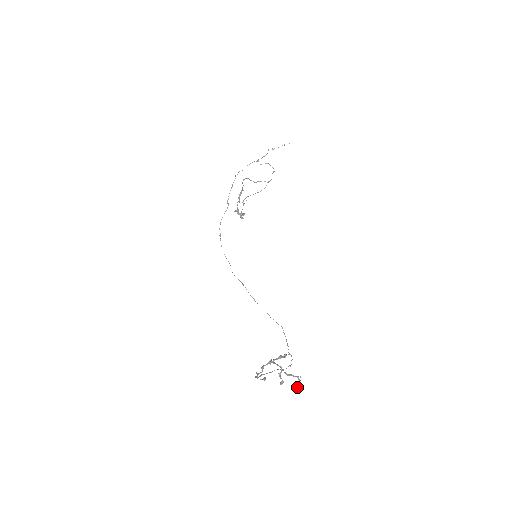
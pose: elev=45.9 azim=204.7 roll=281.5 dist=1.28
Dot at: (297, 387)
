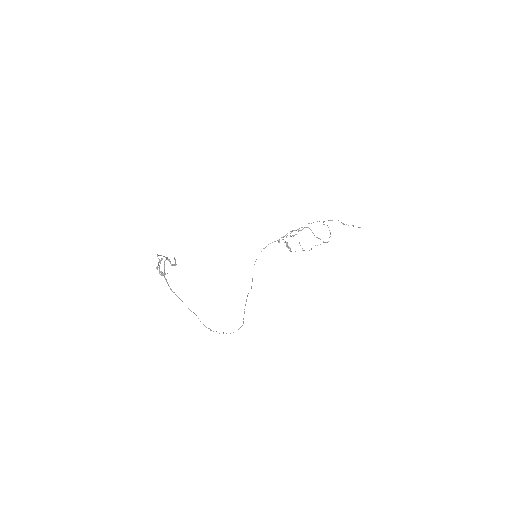
Dot at: occluded
